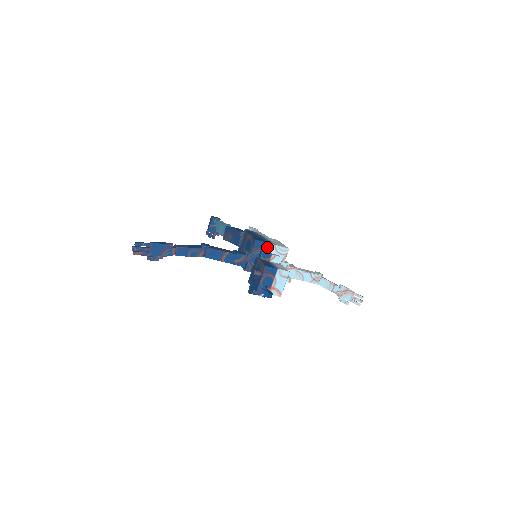
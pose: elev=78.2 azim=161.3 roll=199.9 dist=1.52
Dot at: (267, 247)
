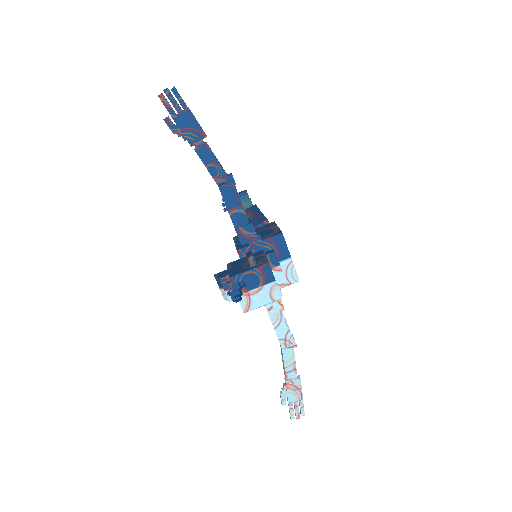
Dot at: (283, 253)
